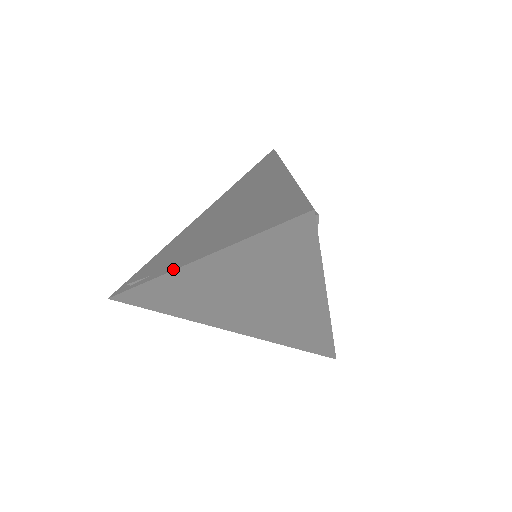
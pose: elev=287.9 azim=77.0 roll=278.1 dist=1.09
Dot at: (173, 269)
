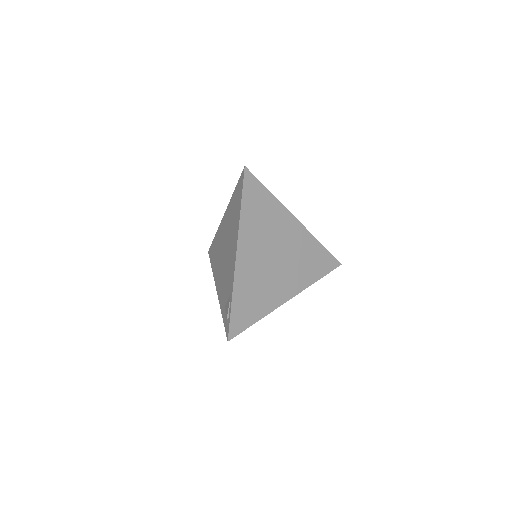
Dot at: (234, 269)
